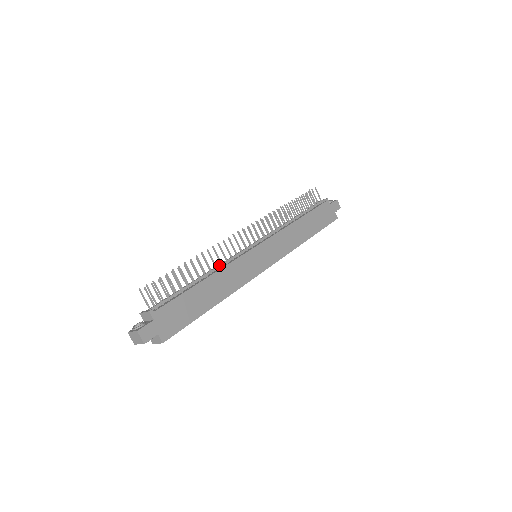
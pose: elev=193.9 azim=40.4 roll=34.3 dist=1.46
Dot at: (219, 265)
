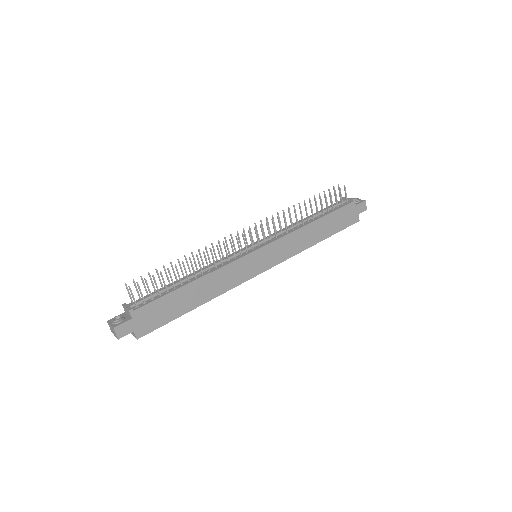
Dot at: (213, 265)
